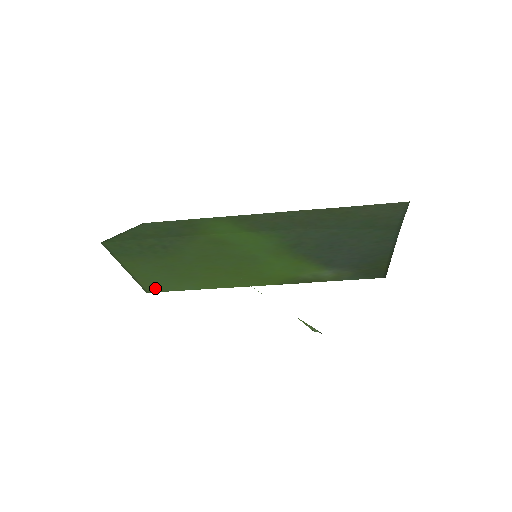
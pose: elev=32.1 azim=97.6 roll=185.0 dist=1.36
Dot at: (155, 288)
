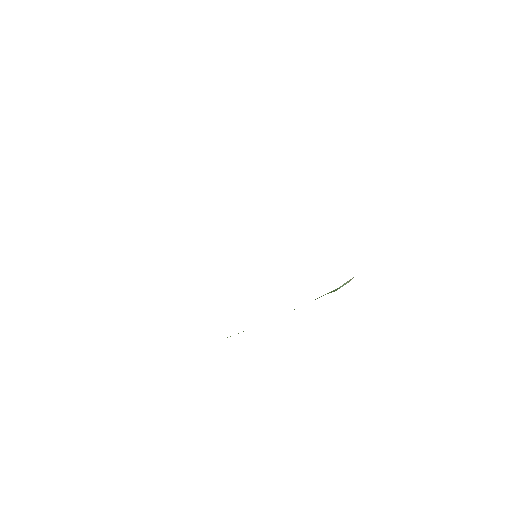
Dot at: occluded
